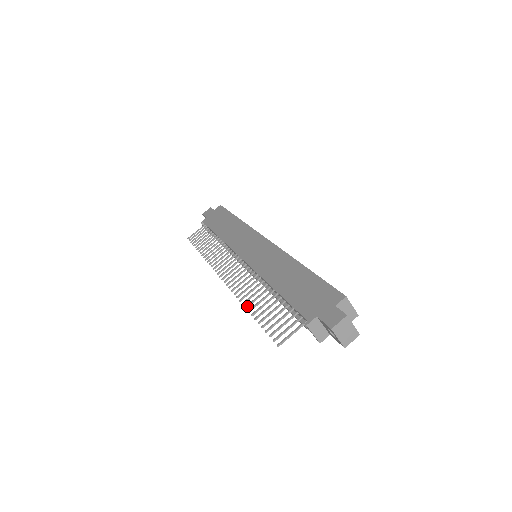
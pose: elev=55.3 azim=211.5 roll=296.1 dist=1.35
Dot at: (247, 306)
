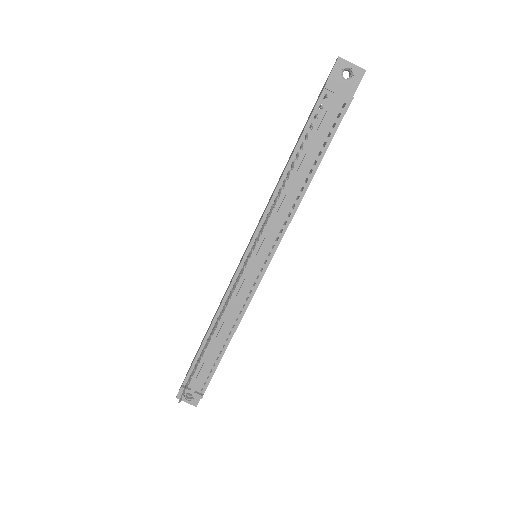
Dot at: (282, 187)
